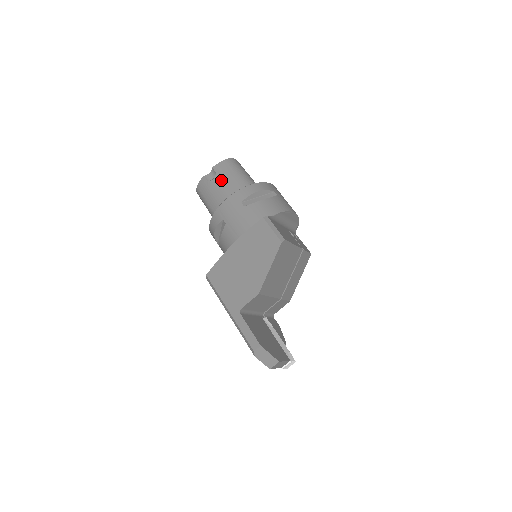
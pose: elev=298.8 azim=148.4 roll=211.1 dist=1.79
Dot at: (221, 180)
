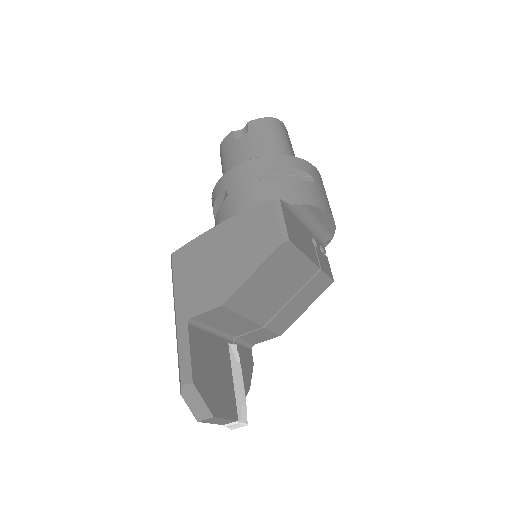
Dot at: (250, 141)
